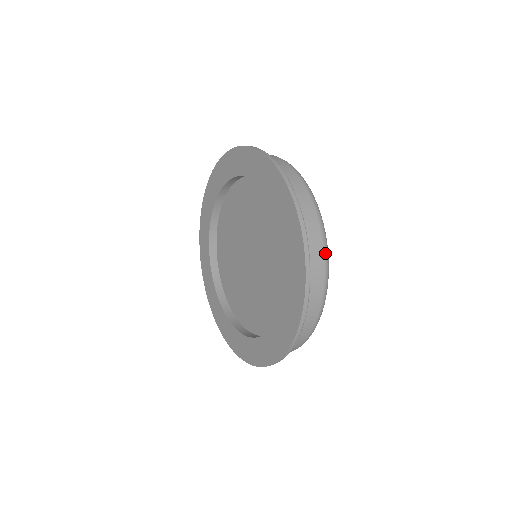
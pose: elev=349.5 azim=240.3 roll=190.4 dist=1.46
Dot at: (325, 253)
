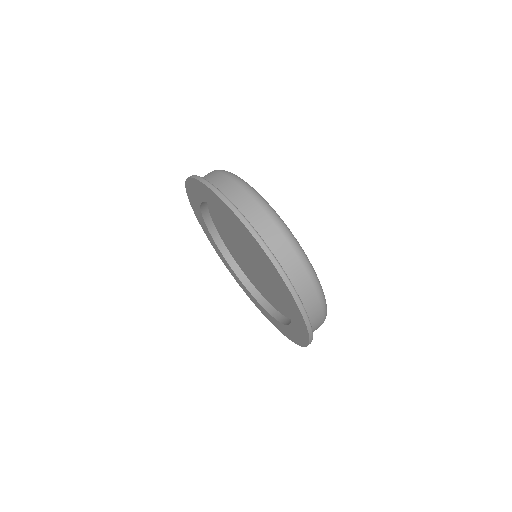
Dot at: (317, 290)
